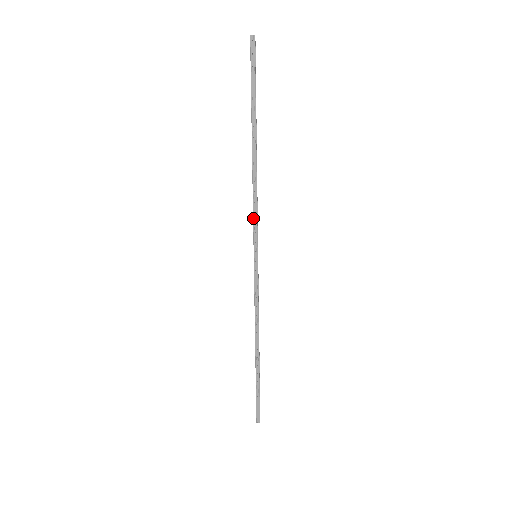
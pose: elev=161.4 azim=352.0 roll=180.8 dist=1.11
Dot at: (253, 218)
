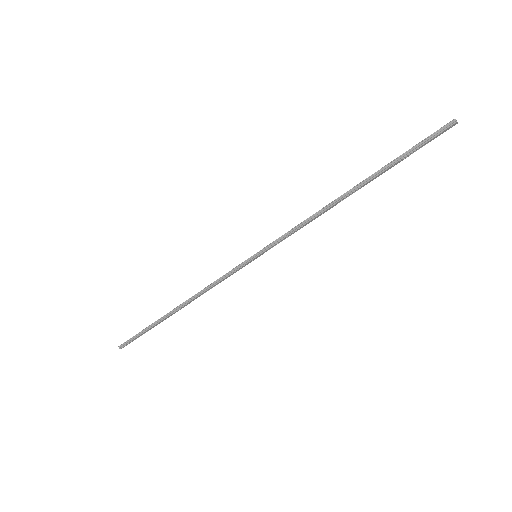
Dot at: (289, 235)
